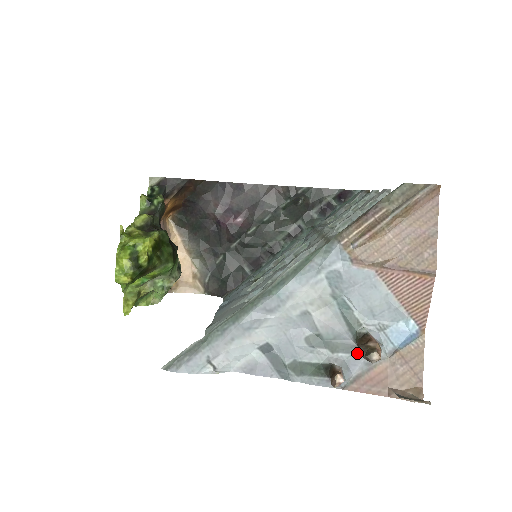
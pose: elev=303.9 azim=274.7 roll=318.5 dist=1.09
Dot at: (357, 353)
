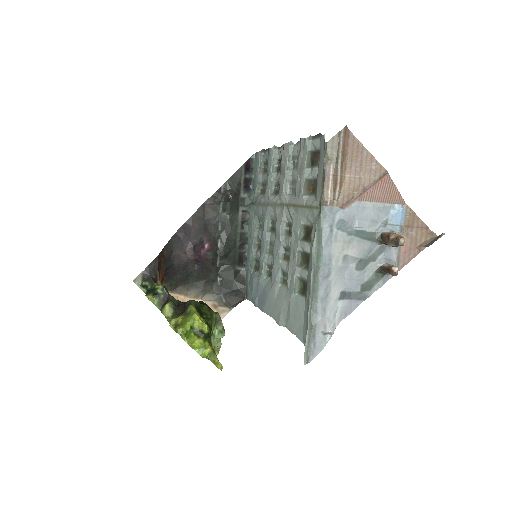
Dot at: (386, 248)
